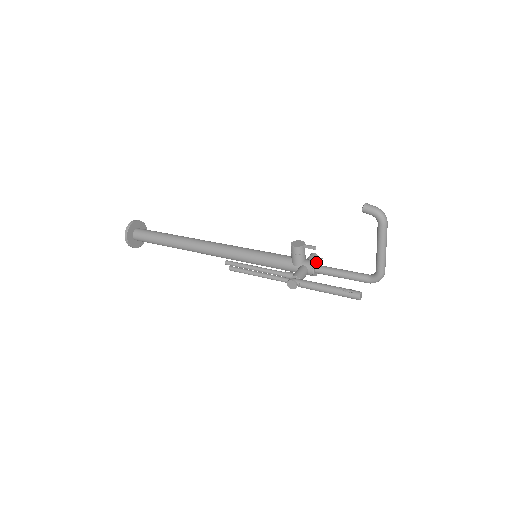
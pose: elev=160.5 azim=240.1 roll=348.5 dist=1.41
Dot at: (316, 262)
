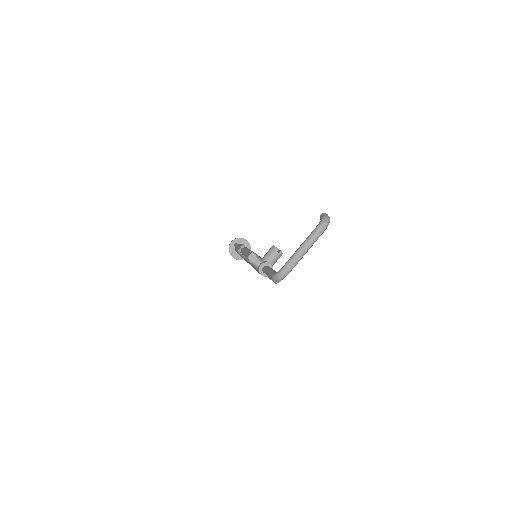
Dot at: (271, 264)
